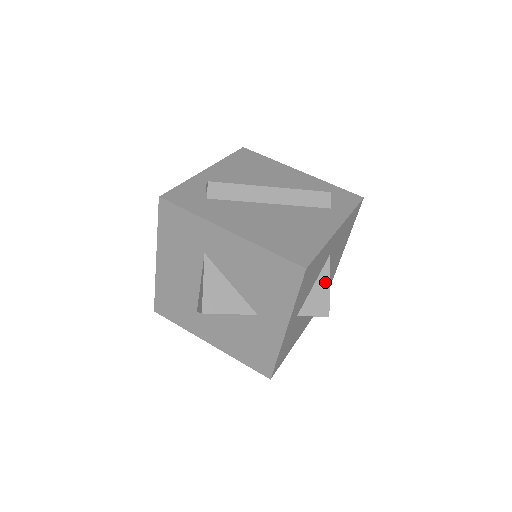
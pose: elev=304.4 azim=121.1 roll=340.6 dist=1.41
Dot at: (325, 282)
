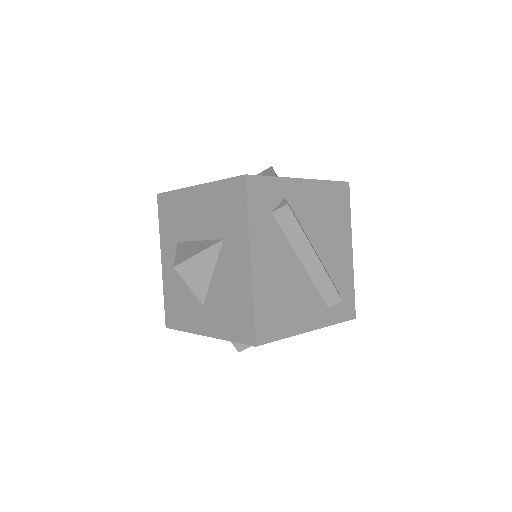
Dot at: occluded
